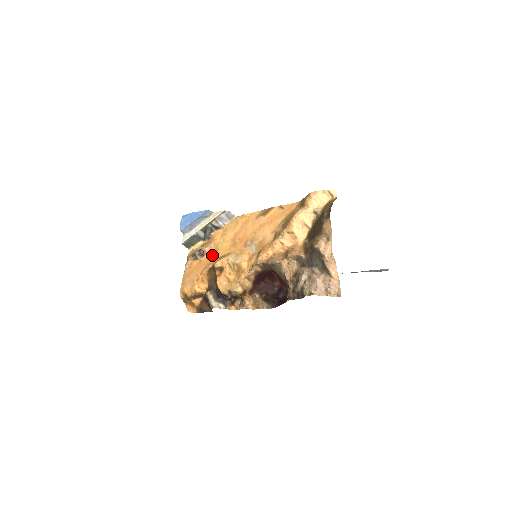
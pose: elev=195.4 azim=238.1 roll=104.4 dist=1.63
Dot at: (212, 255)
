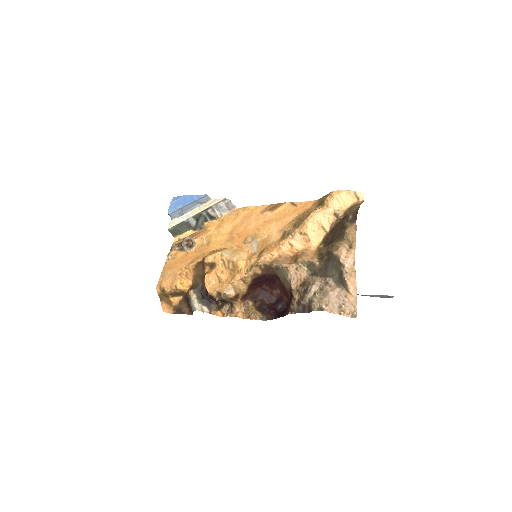
Dot at: (202, 248)
